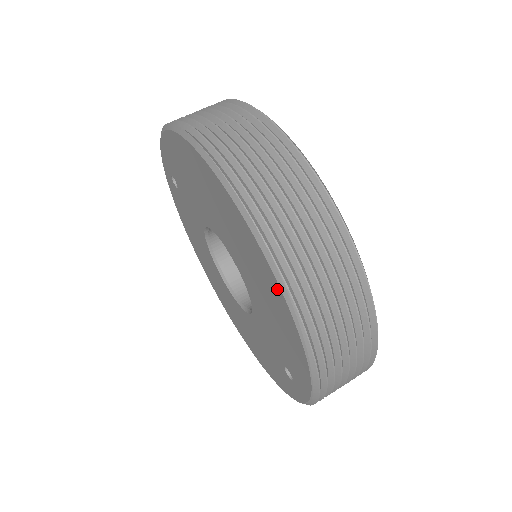
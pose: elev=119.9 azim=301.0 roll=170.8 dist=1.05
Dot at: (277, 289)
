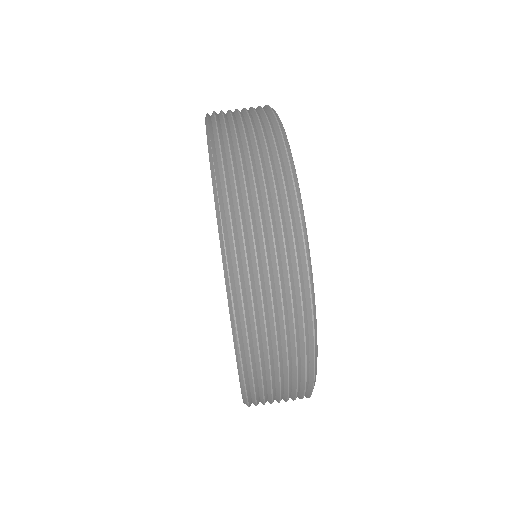
Dot at: (230, 318)
